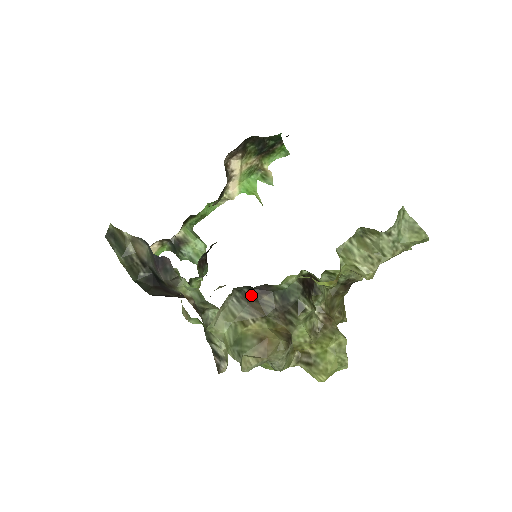
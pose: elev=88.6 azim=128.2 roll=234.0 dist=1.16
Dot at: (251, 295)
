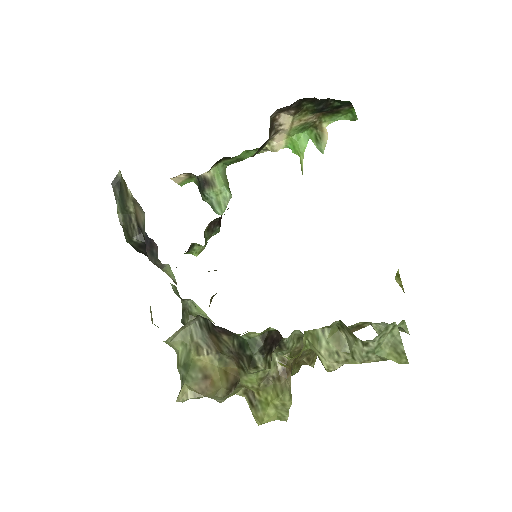
Dot at: (212, 329)
